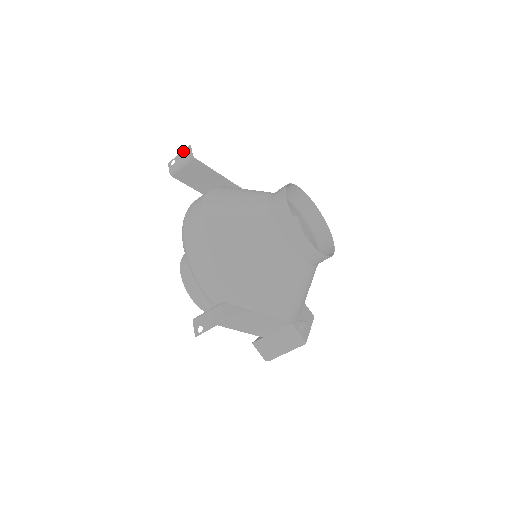
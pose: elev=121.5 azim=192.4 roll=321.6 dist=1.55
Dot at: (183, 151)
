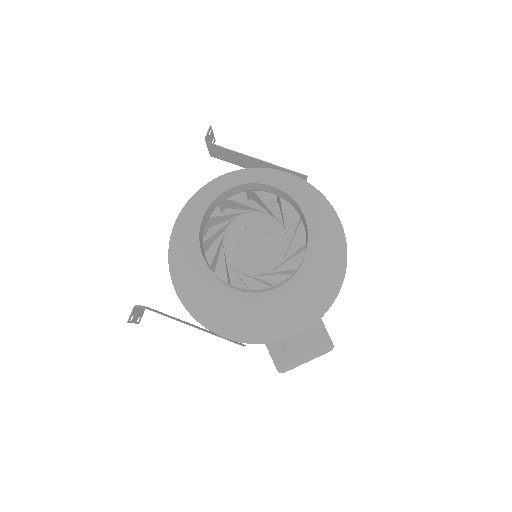
Dot at: (211, 131)
